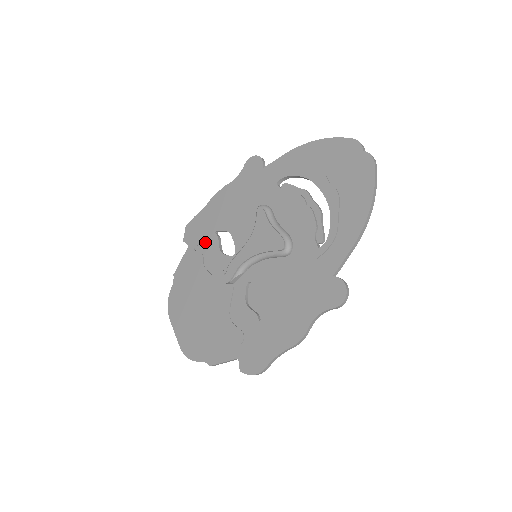
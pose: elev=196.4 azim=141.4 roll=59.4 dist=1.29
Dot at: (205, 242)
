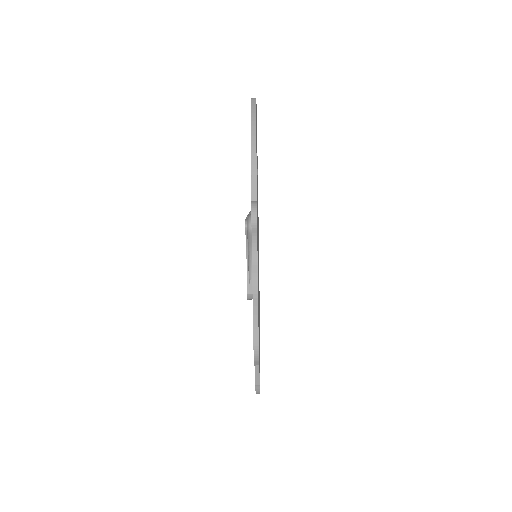
Dot at: occluded
